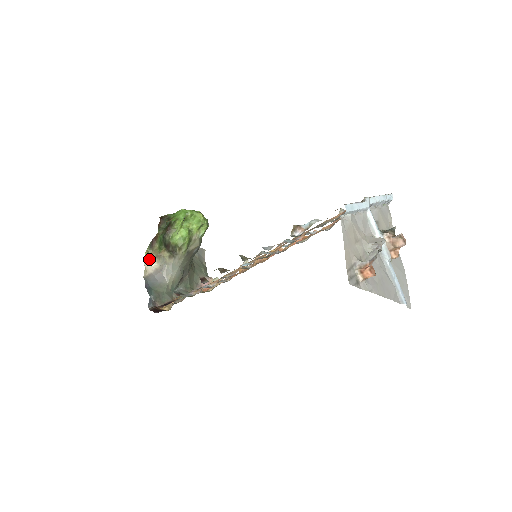
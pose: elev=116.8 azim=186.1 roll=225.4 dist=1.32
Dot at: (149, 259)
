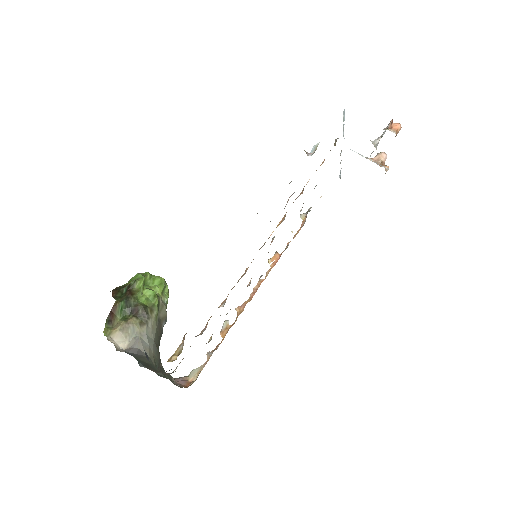
Dot at: (112, 337)
